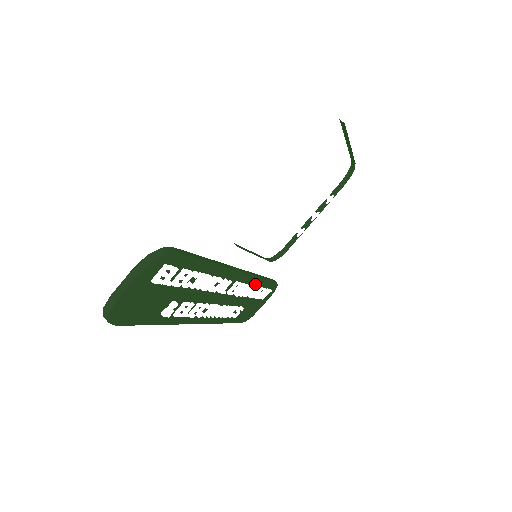
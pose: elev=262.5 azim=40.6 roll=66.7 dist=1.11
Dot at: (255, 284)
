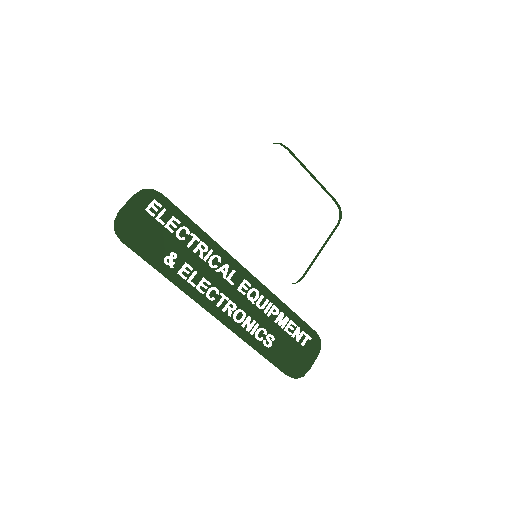
Dot at: (277, 307)
